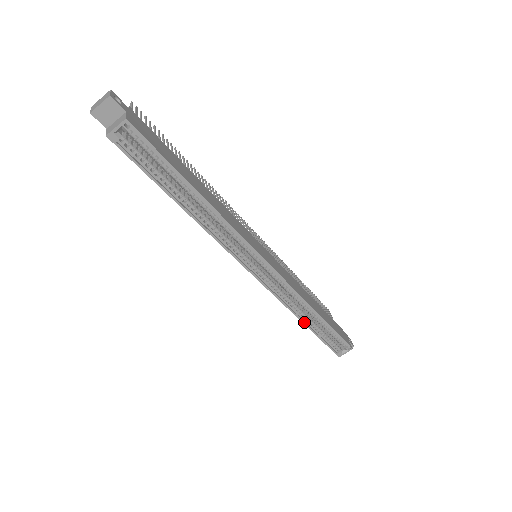
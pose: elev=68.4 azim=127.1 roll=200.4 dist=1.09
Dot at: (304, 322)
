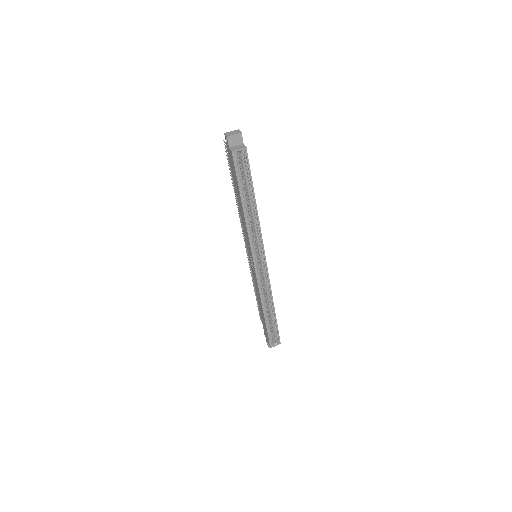
Dot at: (264, 311)
